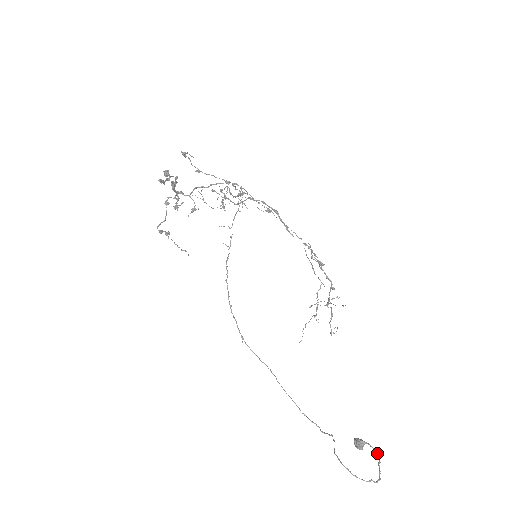
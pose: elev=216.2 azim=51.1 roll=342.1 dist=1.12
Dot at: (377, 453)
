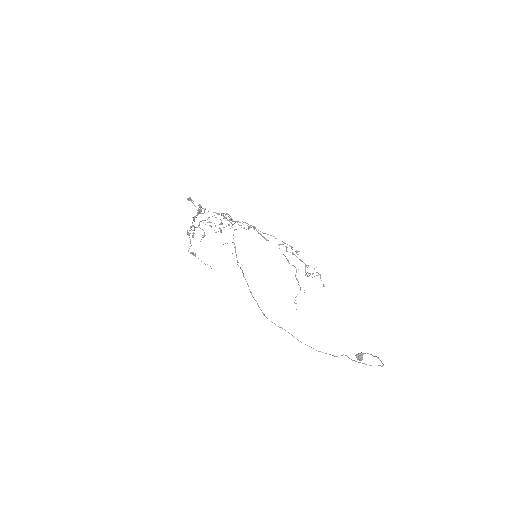
Dot at: (373, 356)
